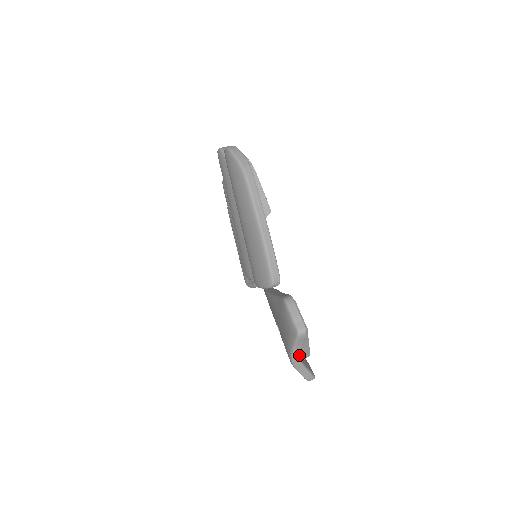
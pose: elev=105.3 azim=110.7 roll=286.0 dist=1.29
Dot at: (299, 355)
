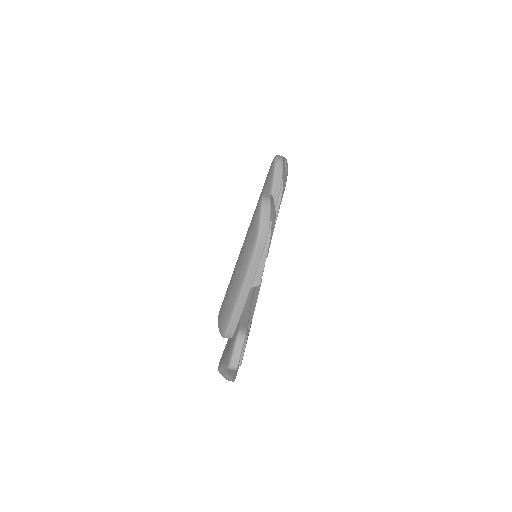
Dot at: (226, 371)
